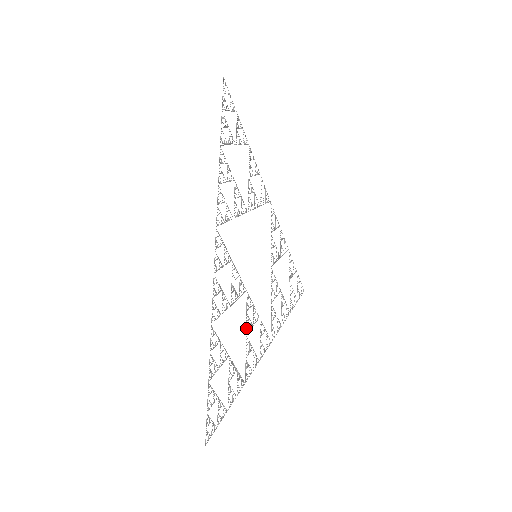
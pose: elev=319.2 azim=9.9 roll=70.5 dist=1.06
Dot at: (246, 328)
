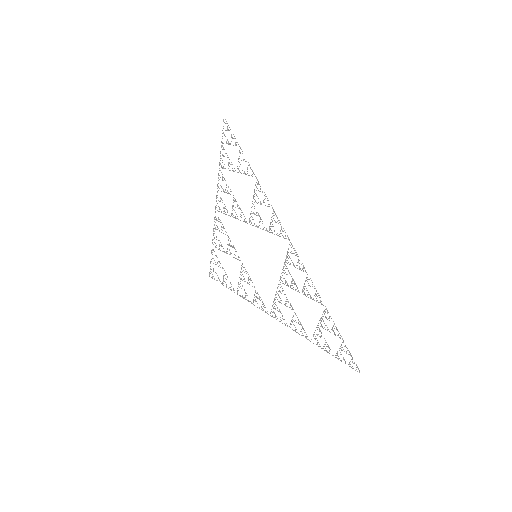
Dot at: (292, 307)
